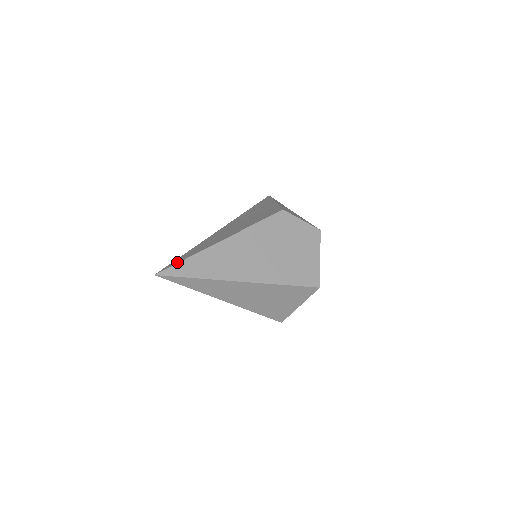
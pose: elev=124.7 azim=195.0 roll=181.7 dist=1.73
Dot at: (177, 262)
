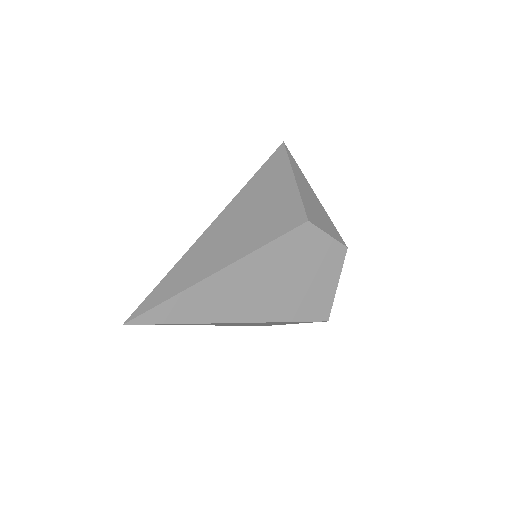
Dot at: (155, 303)
